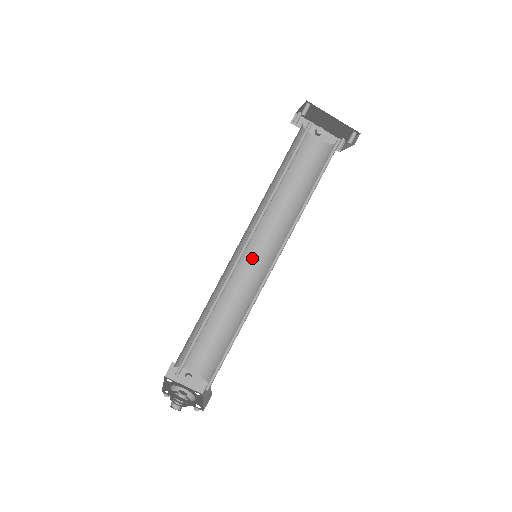
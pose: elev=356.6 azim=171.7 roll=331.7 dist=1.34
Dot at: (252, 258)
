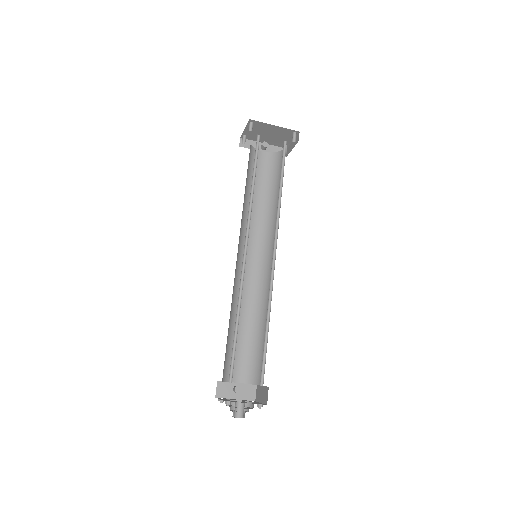
Dot at: (251, 263)
